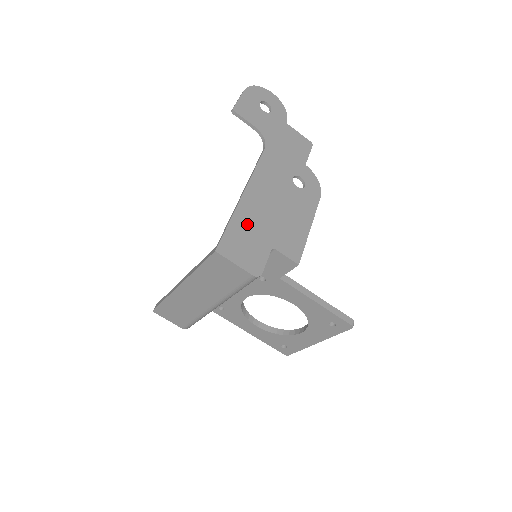
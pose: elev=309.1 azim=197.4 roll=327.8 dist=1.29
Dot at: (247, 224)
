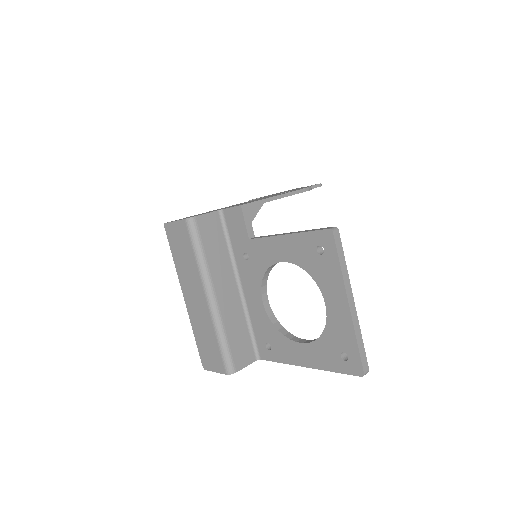
Dot at: occluded
